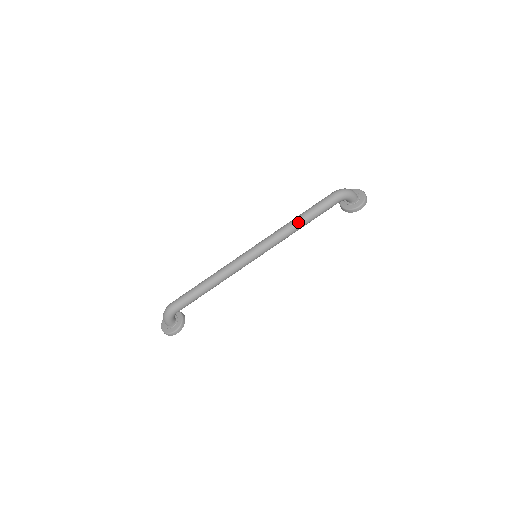
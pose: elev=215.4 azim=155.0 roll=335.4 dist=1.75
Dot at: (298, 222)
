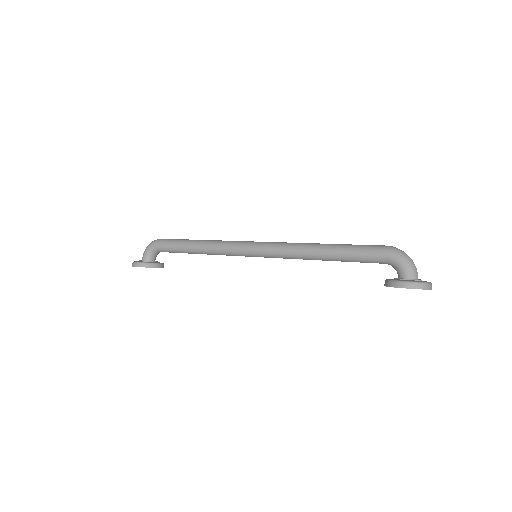
Dot at: (320, 245)
